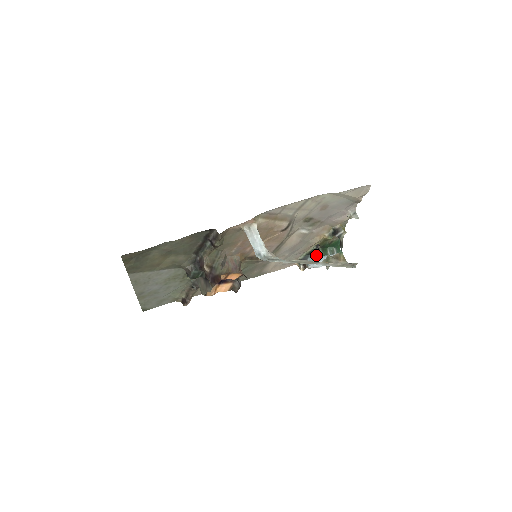
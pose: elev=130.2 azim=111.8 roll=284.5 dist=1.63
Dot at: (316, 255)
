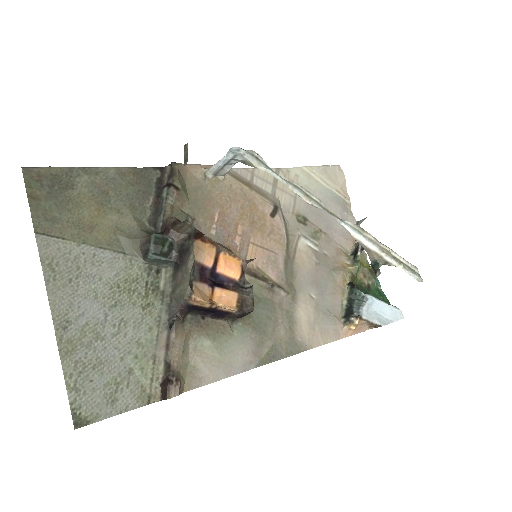
Dot at: (360, 300)
